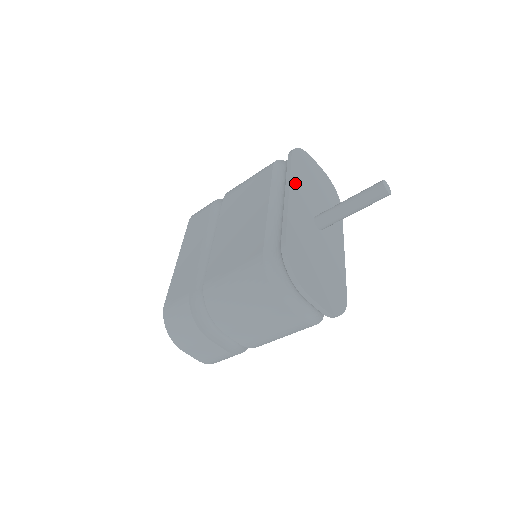
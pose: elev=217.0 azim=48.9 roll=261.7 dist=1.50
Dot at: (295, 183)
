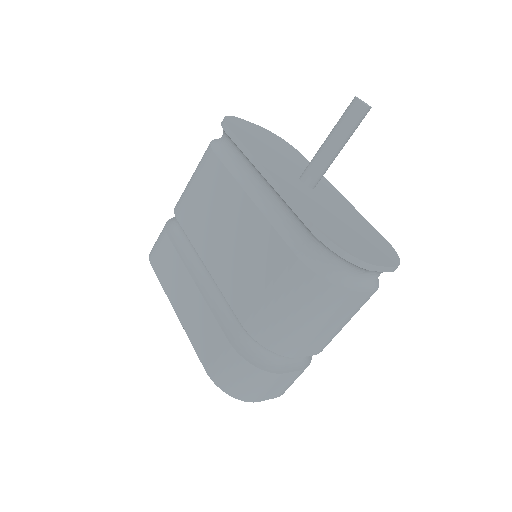
Dot at: (259, 156)
